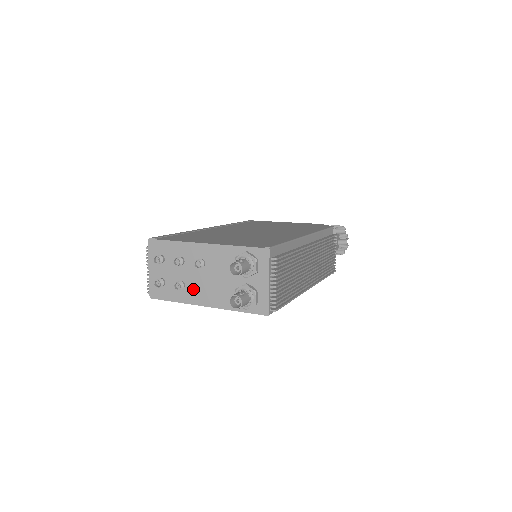
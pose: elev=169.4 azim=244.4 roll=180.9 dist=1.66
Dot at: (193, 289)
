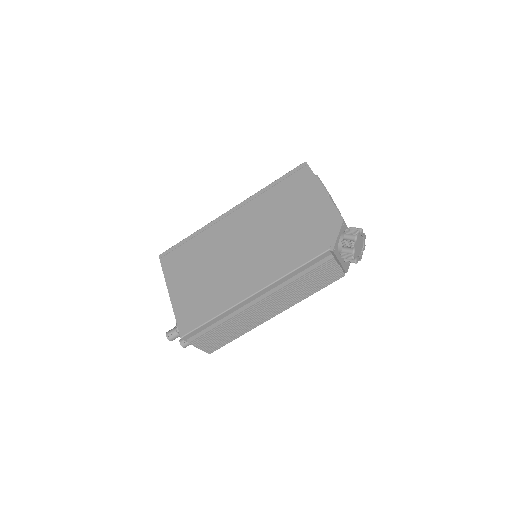
Dot at: occluded
